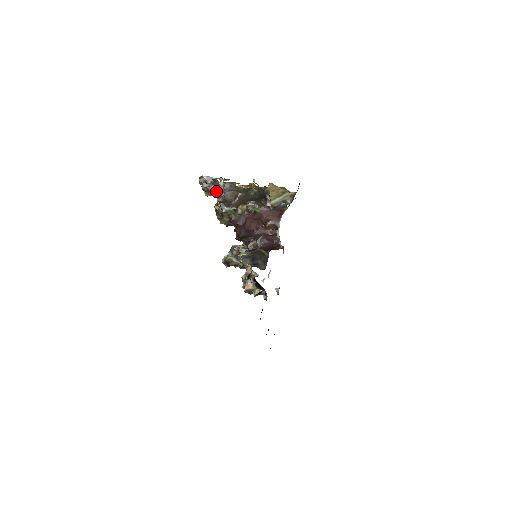
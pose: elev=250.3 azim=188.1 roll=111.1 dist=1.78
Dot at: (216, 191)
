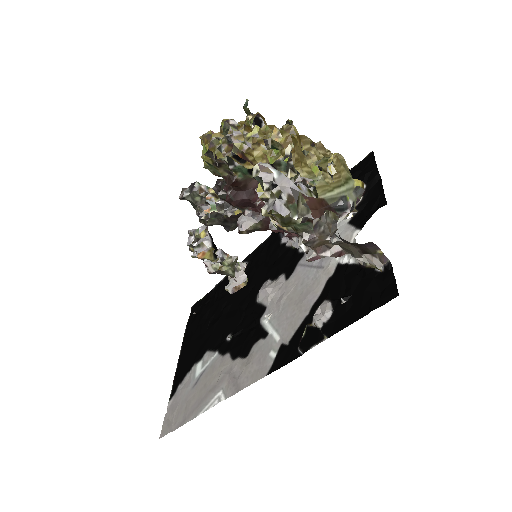
Dot at: (294, 224)
